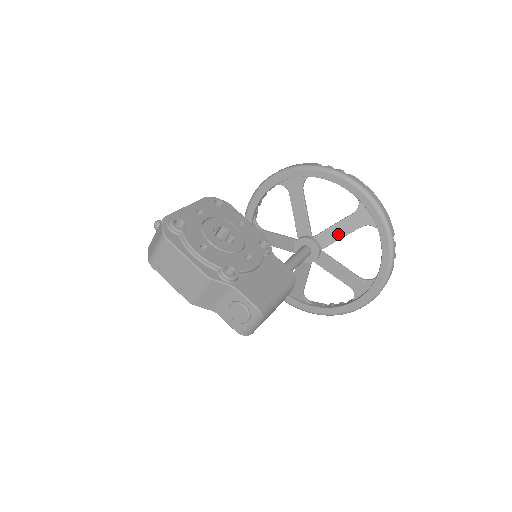
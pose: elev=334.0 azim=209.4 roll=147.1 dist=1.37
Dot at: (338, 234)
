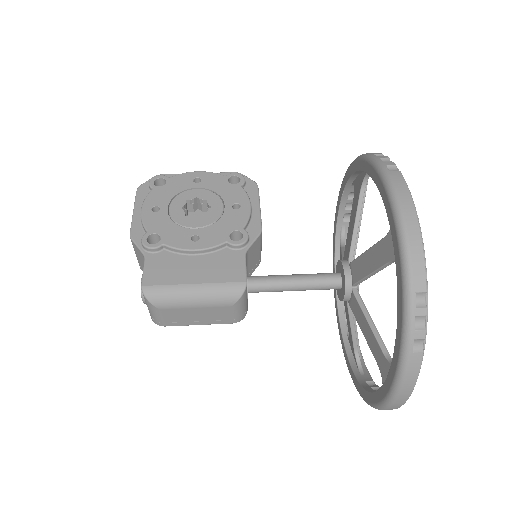
Dot at: (367, 266)
